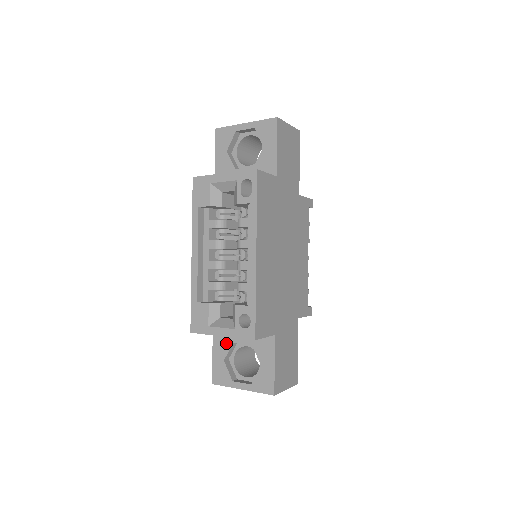
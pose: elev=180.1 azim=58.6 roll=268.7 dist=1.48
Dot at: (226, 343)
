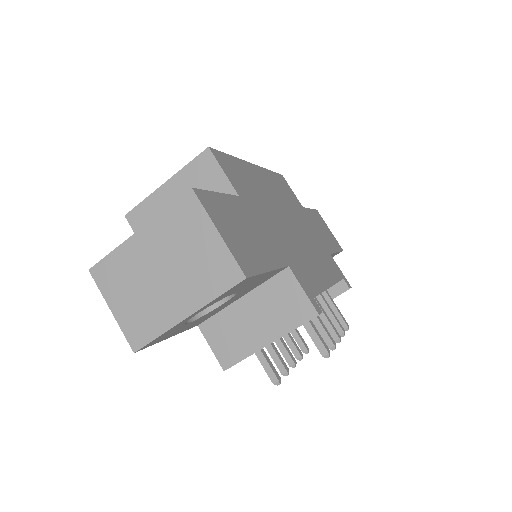
Dot at: occluded
